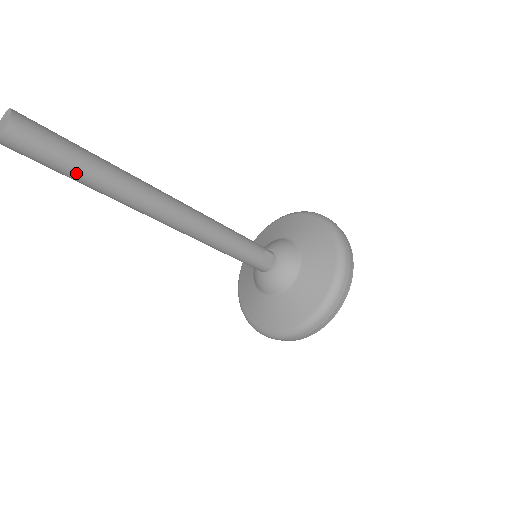
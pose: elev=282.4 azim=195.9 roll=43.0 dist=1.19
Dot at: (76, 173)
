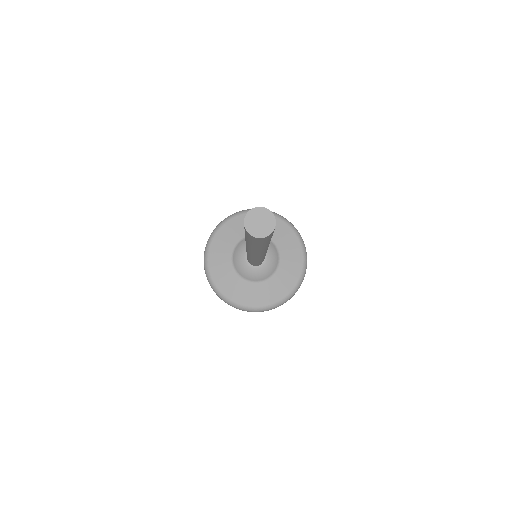
Dot at: (264, 245)
